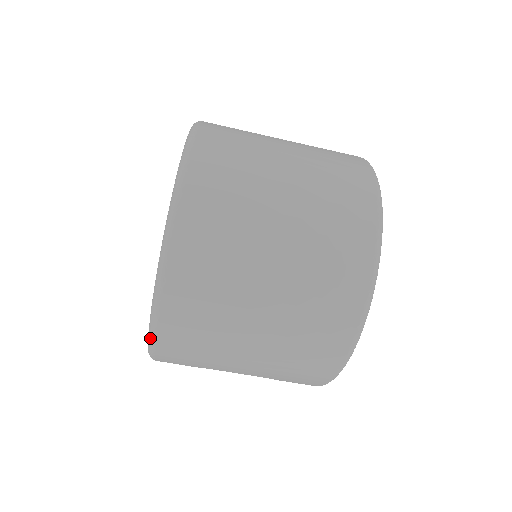
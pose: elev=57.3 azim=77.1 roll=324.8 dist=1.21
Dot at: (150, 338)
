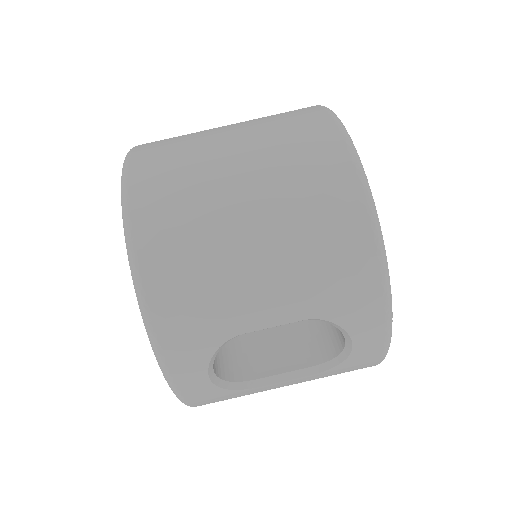
Dot at: (135, 285)
